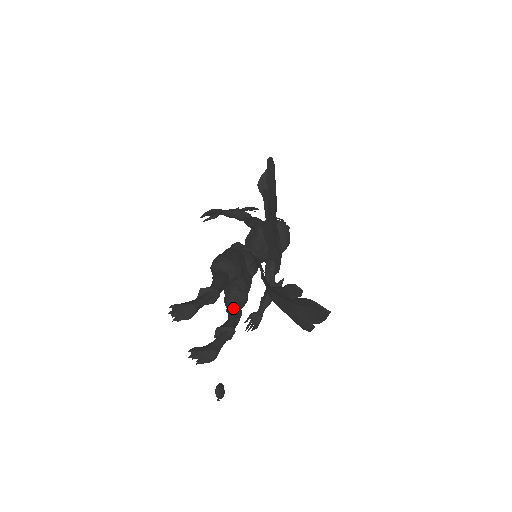
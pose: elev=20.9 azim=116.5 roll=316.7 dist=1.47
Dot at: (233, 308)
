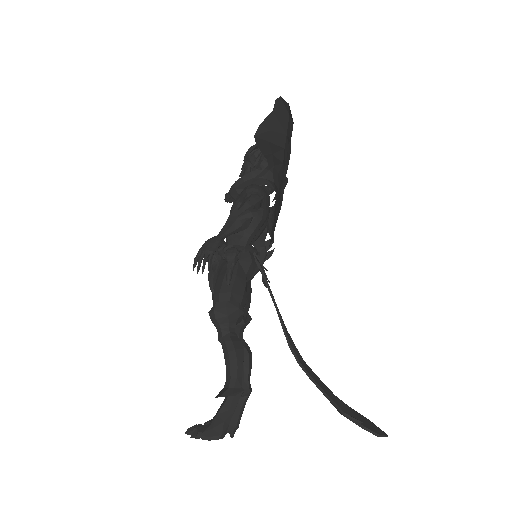
Dot at: occluded
